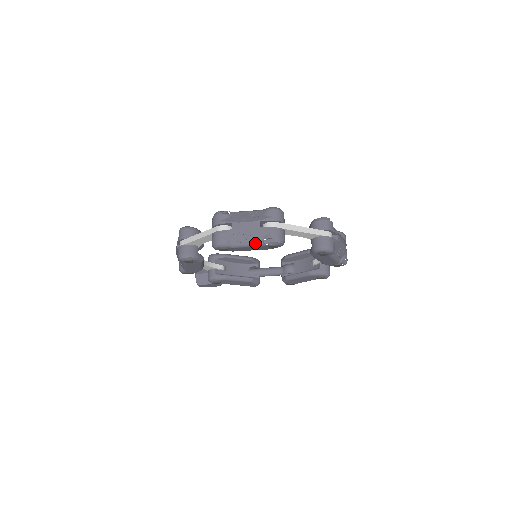
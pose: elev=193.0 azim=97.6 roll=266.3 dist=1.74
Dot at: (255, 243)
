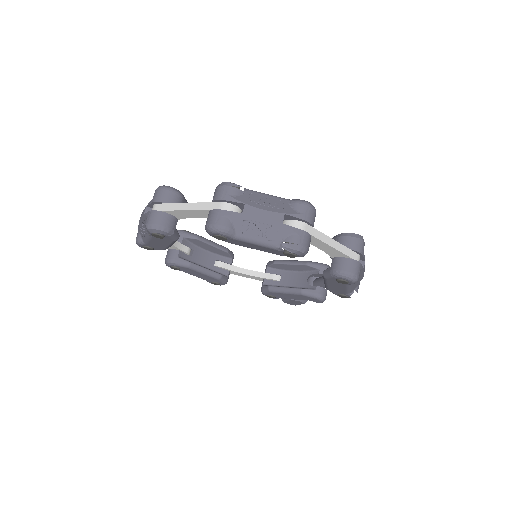
Dot at: (147, 235)
